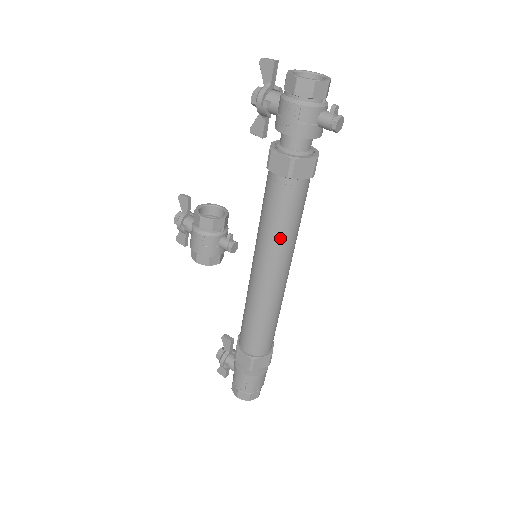
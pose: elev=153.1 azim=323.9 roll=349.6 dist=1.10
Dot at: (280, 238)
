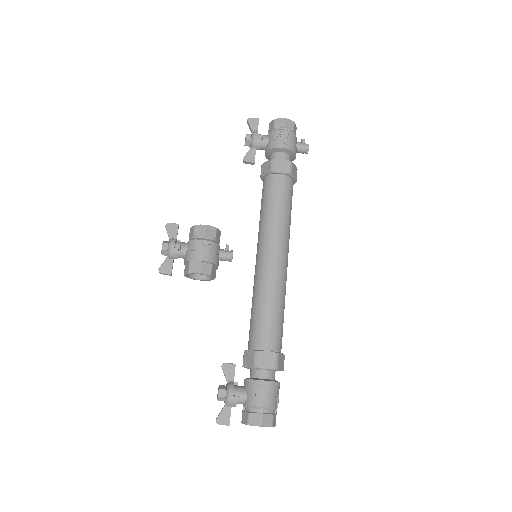
Dot at: (286, 222)
